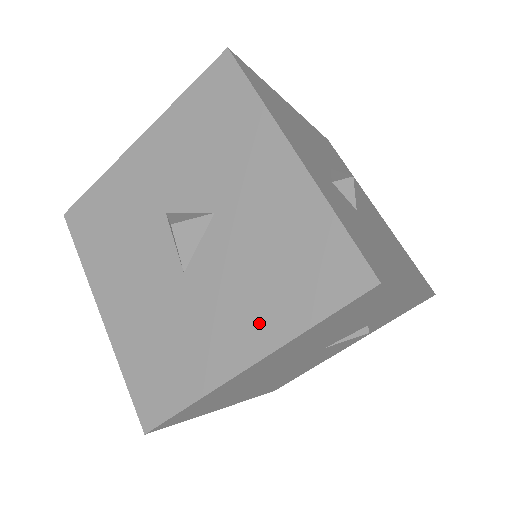
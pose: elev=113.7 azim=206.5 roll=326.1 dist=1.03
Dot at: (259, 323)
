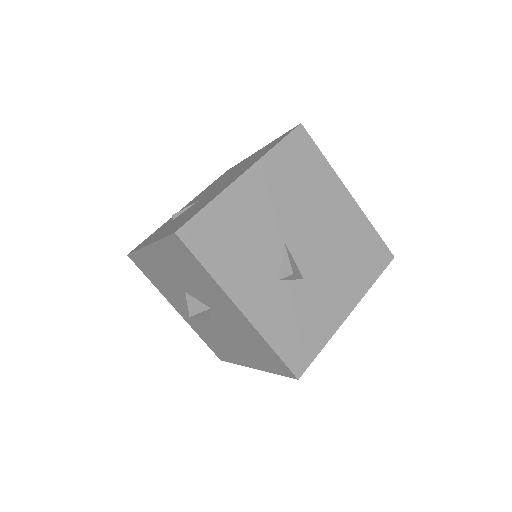
Dot at: (252, 359)
